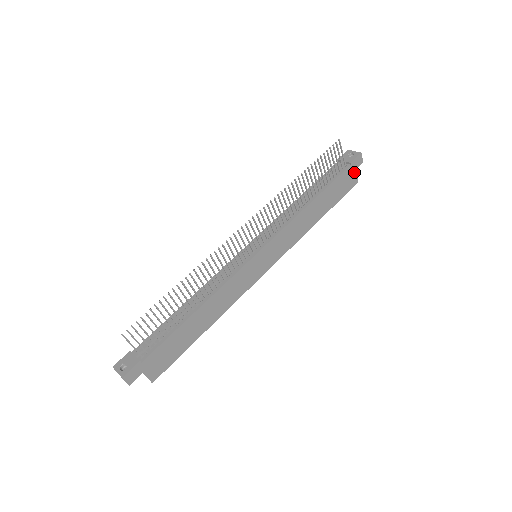
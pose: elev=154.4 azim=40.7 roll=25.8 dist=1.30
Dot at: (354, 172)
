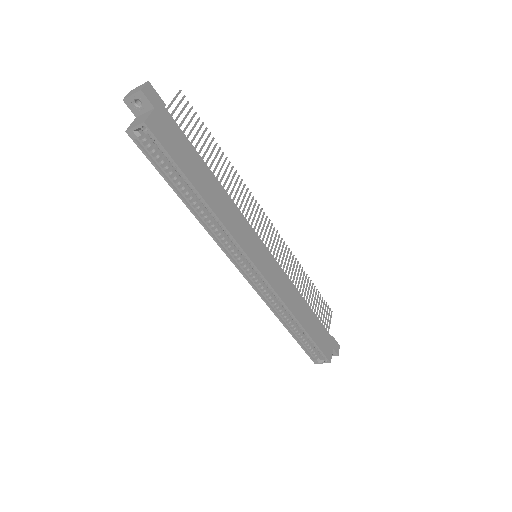
Dot at: (332, 349)
